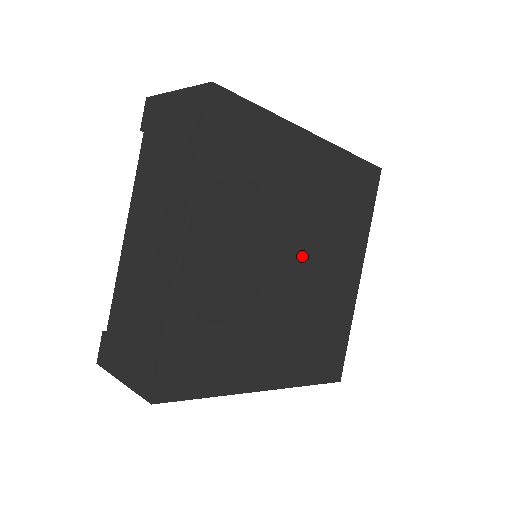
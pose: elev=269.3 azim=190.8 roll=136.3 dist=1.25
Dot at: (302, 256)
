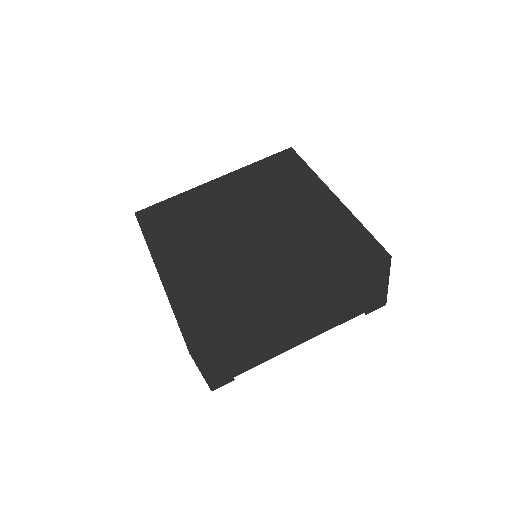
Dot at: (258, 223)
